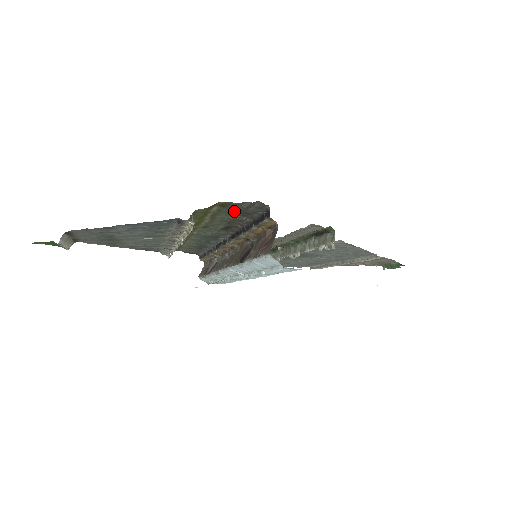
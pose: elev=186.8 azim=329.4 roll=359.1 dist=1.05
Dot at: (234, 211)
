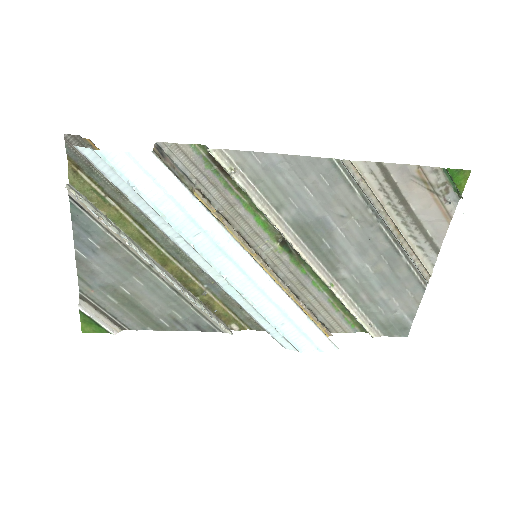
Dot at: (90, 167)
